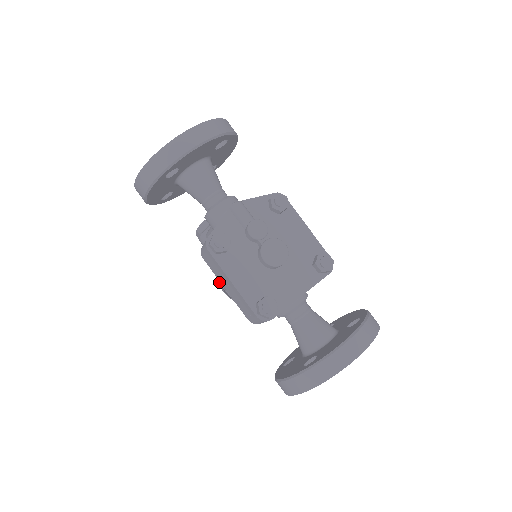
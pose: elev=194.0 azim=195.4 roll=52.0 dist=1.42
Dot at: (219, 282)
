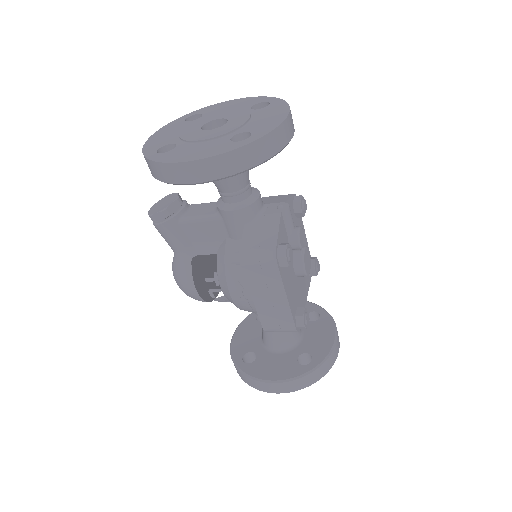
Dot at: occluded
